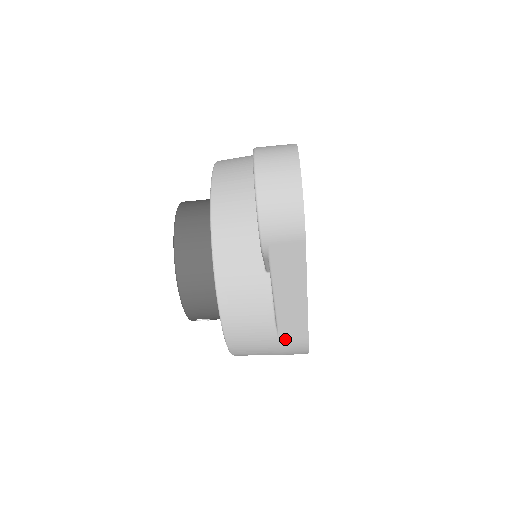
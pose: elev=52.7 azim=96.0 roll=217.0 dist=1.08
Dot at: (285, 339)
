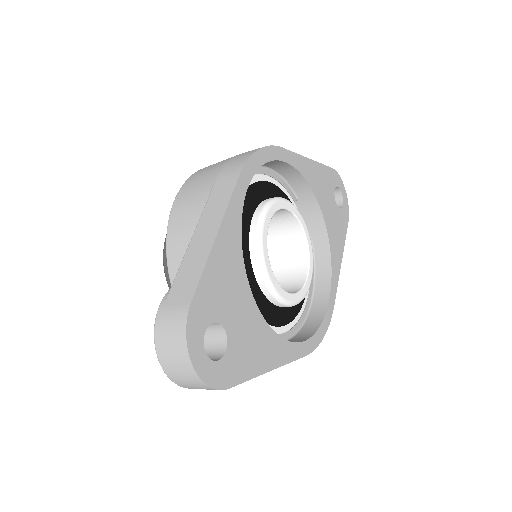
Dot at: occluded
